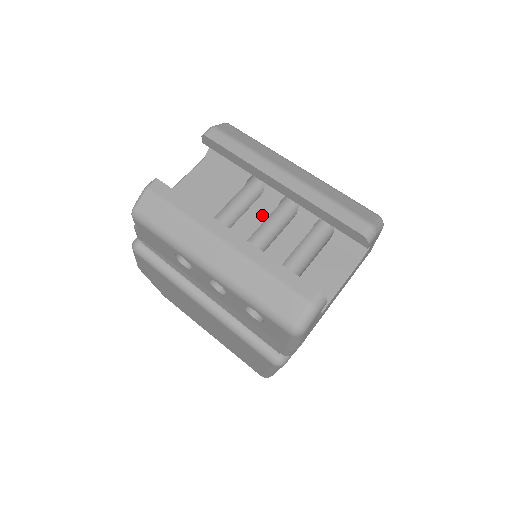
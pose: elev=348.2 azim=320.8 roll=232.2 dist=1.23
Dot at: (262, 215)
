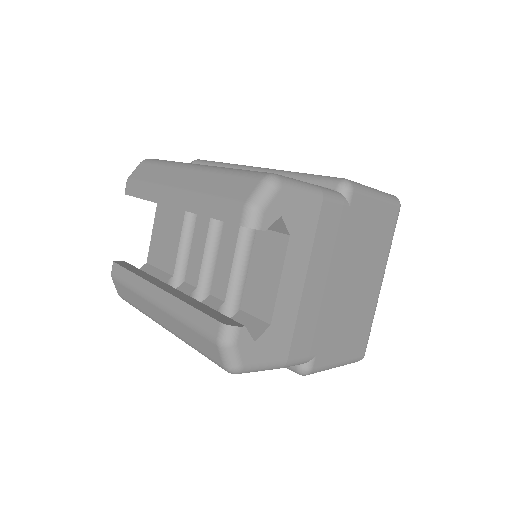
Dot at: (203, 234)
